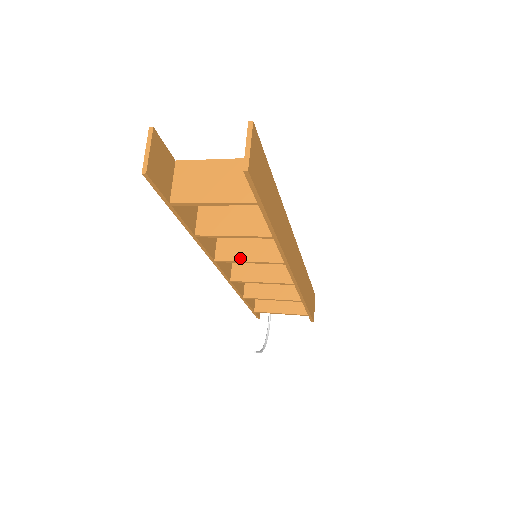
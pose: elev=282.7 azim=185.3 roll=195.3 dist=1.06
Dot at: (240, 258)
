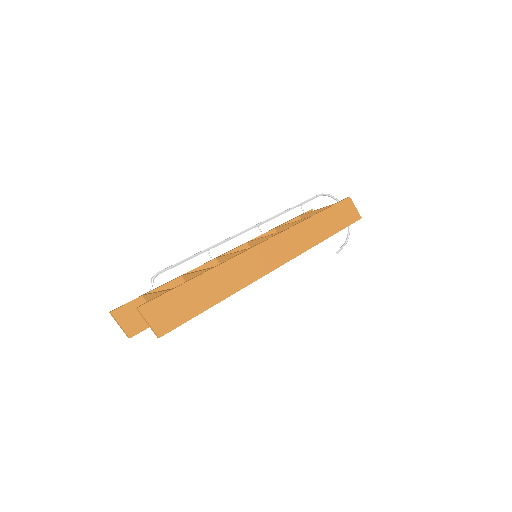
Dot at: occluded
